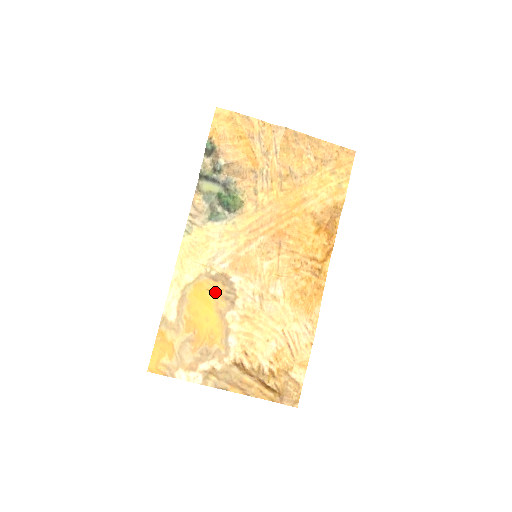
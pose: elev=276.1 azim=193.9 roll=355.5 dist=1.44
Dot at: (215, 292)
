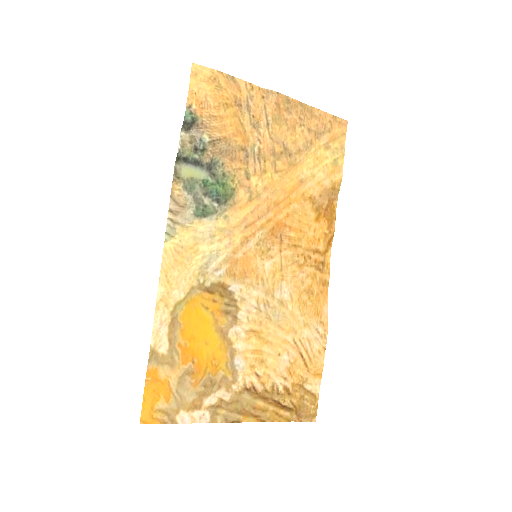
Dot at: (212, 307)
